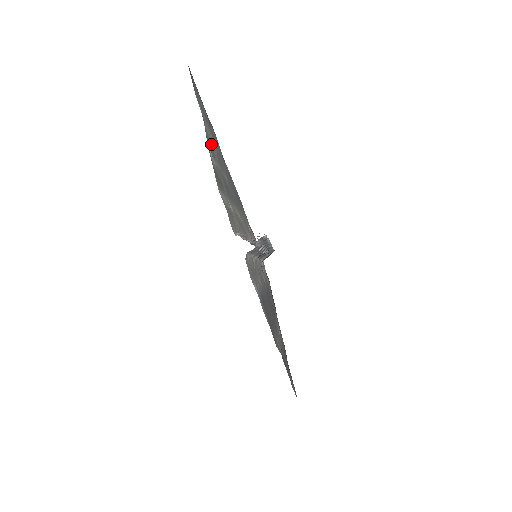
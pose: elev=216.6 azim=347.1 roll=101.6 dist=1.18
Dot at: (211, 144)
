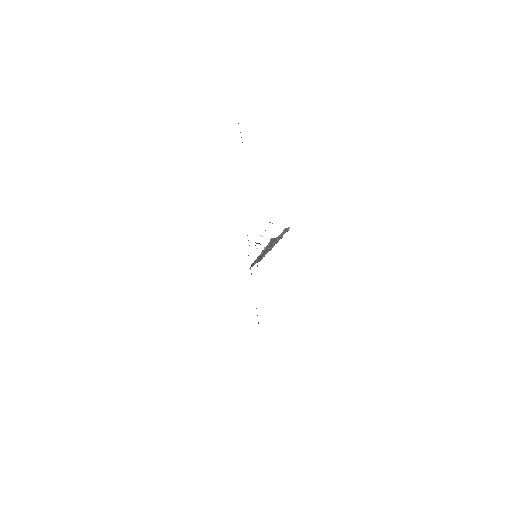
Dot at: occluded
